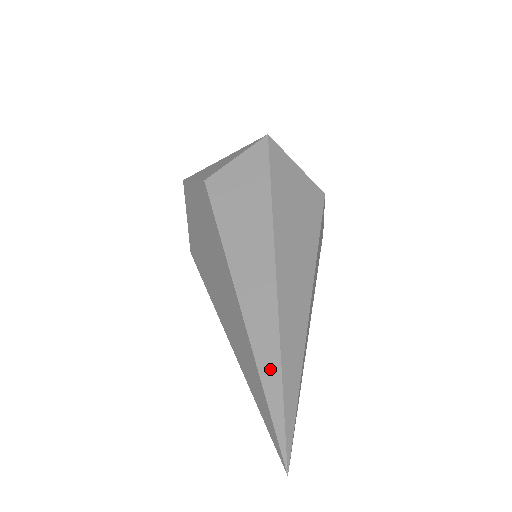
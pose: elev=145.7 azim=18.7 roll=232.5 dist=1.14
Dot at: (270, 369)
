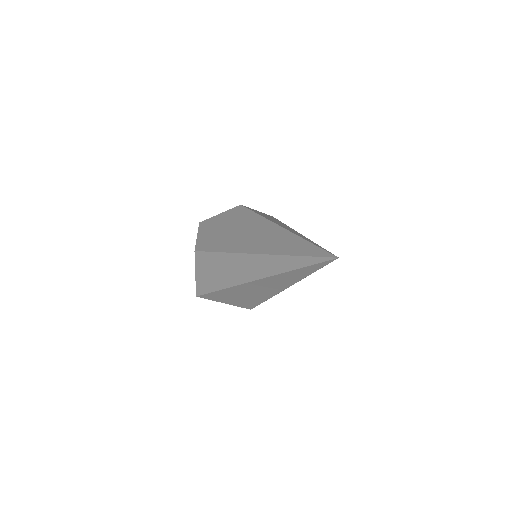
Dot at: occluded
